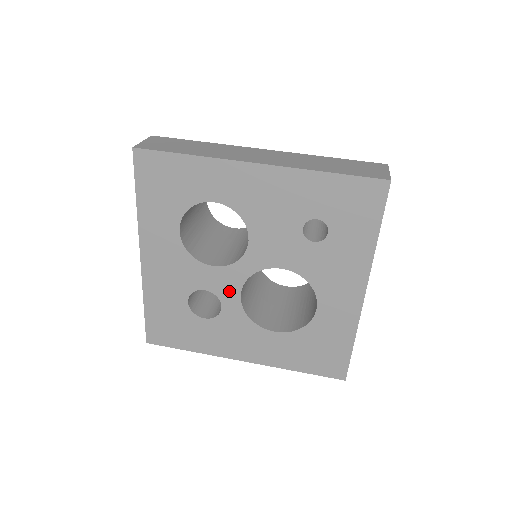
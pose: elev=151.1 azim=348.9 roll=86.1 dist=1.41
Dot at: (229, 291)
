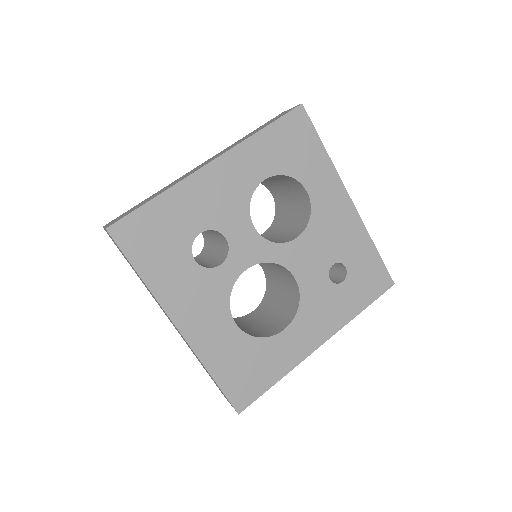
Dot at: (242, 258)
